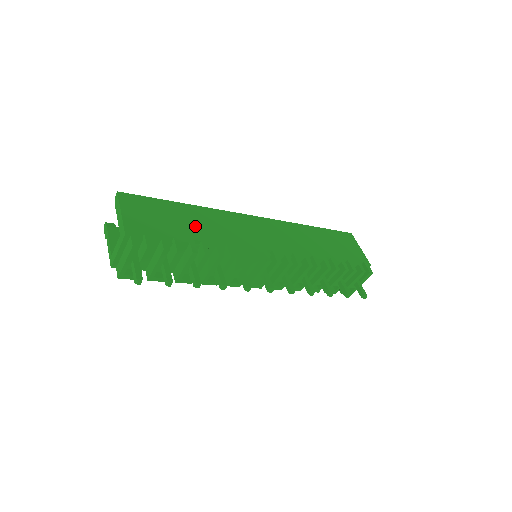
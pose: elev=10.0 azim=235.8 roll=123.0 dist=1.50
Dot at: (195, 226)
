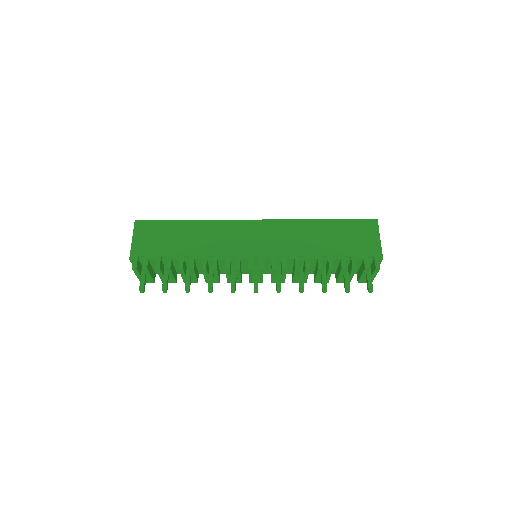
Dot at: (190, 242)
